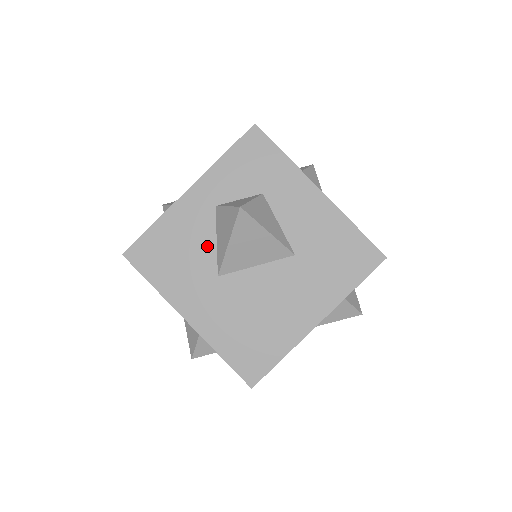
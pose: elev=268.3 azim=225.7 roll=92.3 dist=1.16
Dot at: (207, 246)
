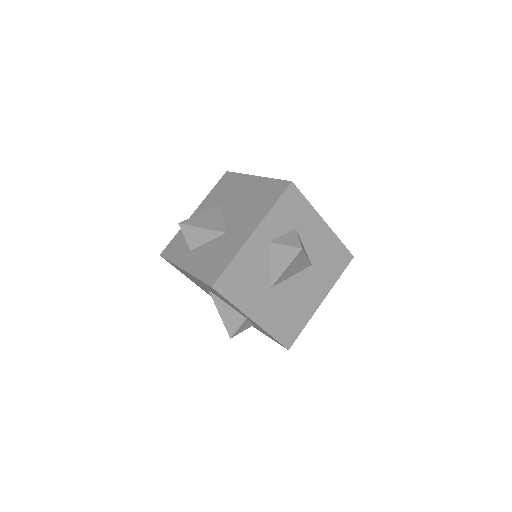
Dot at: (265, 270)
